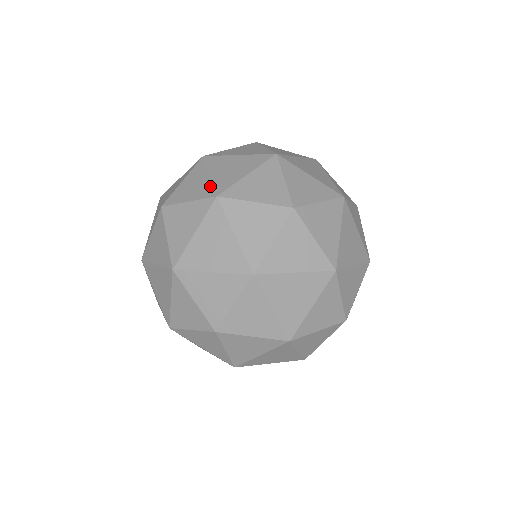
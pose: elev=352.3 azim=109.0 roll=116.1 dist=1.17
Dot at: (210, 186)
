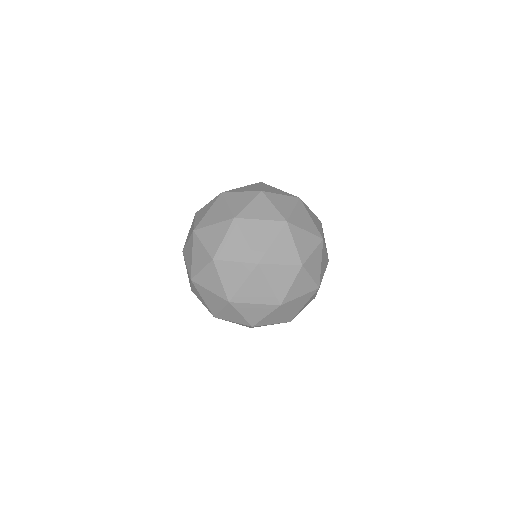
Dot at: occluded
